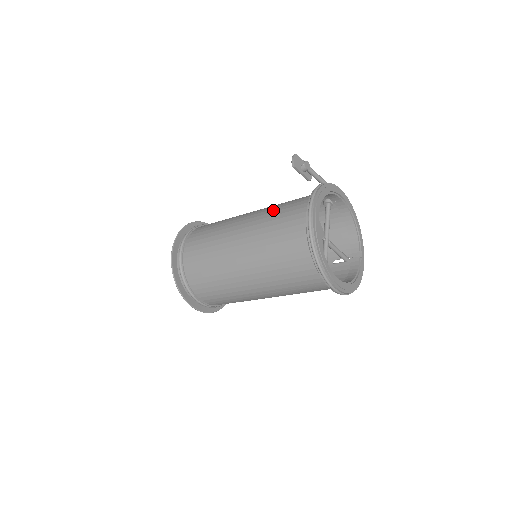
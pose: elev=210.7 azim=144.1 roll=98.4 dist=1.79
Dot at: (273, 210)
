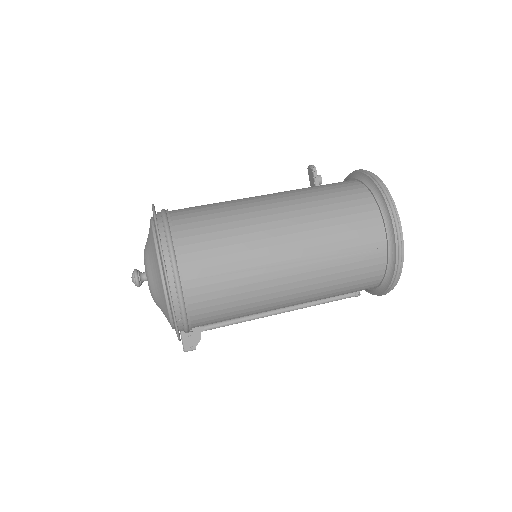
Dot at: occluded
